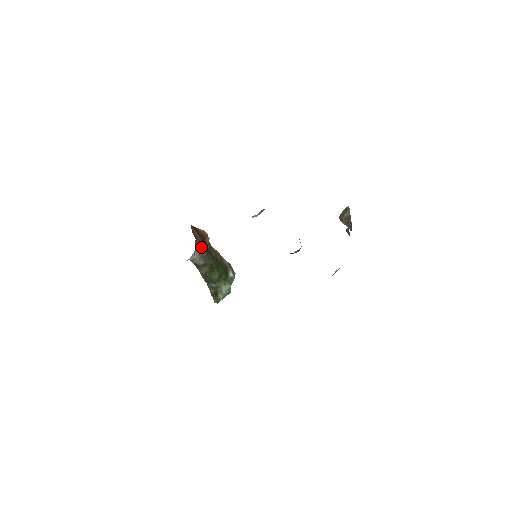
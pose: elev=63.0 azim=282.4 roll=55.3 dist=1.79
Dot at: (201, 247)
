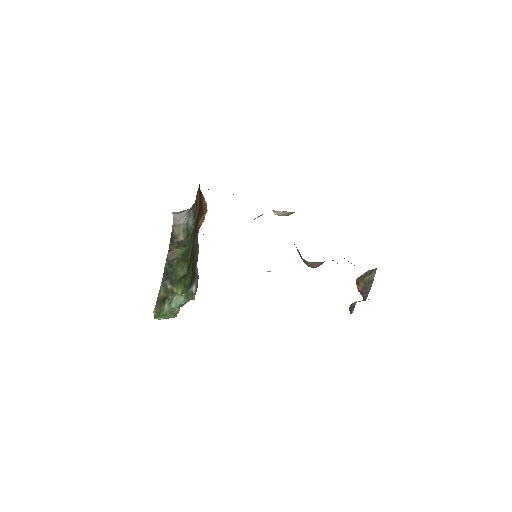
Dot at: (194, 217)
